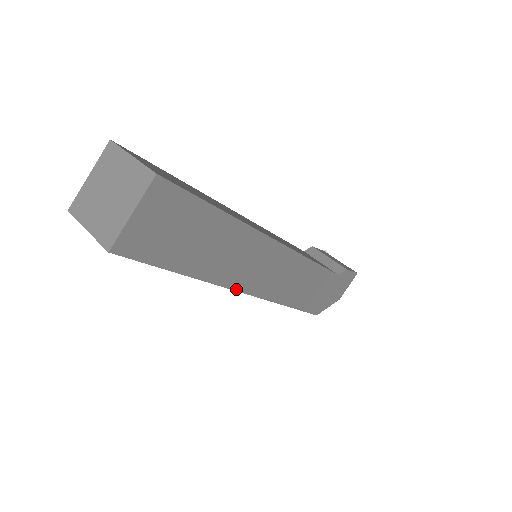
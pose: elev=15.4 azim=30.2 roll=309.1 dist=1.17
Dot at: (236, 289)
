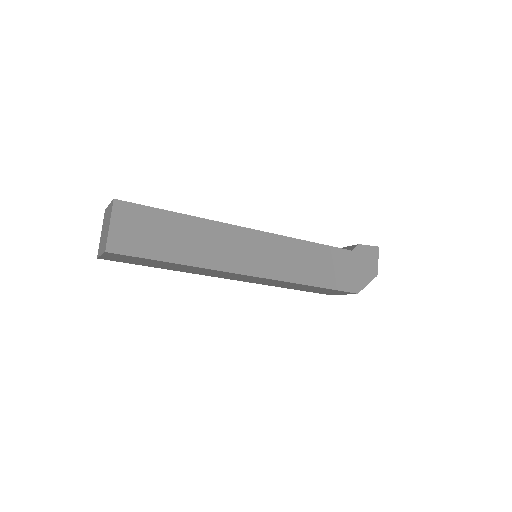
Dot at: (233, 272)
